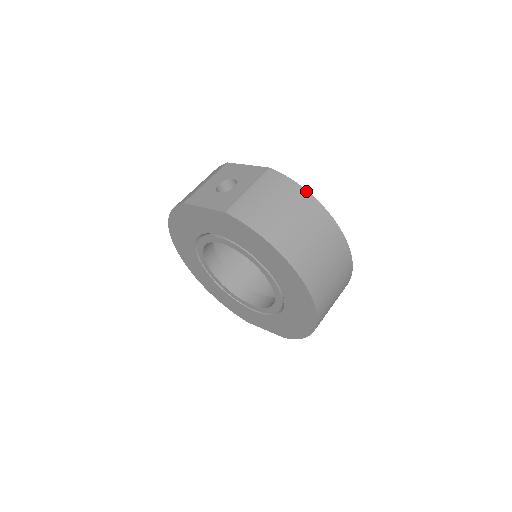
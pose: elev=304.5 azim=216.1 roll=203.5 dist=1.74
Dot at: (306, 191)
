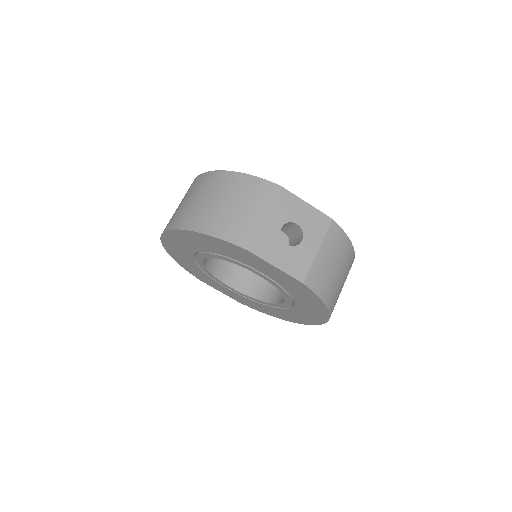
Dot at: (352, 245)
